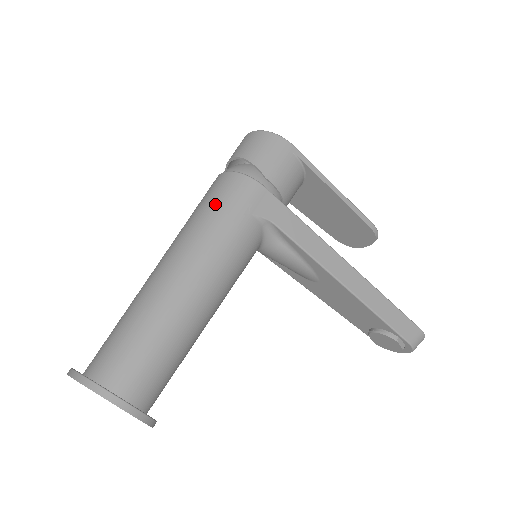
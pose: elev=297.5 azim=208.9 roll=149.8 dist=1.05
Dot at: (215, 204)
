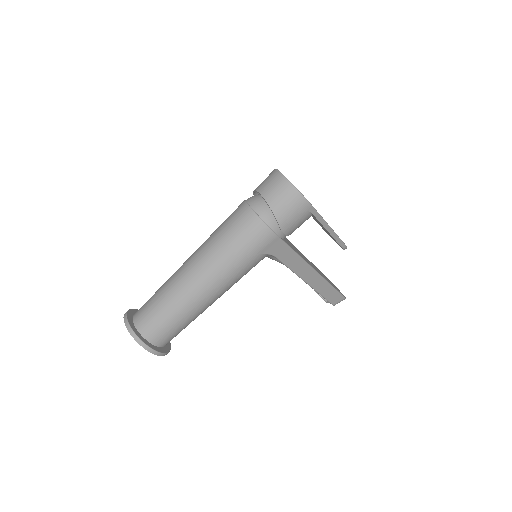
Dot at: (239, 243)
